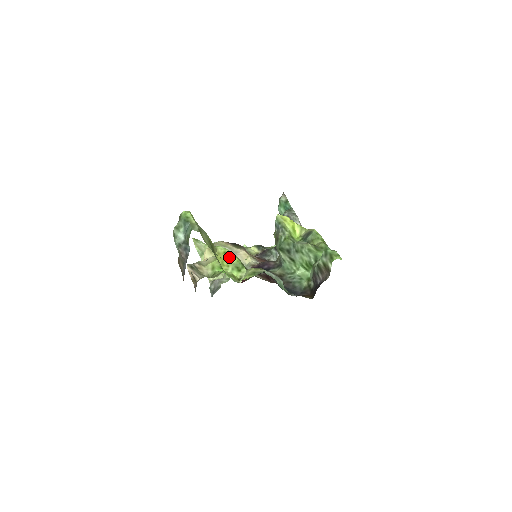
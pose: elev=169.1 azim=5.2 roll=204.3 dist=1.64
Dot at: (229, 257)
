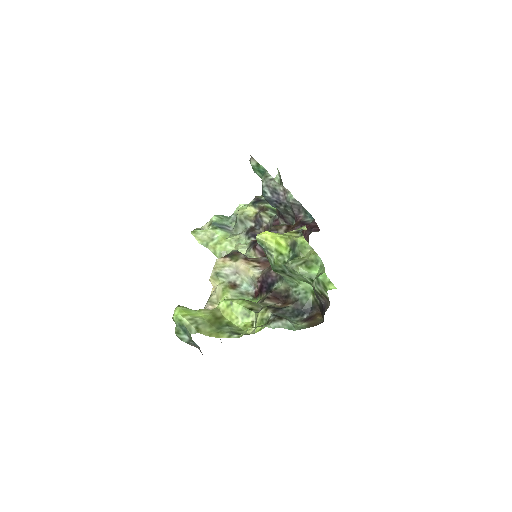
Dot at: (234, 308)
